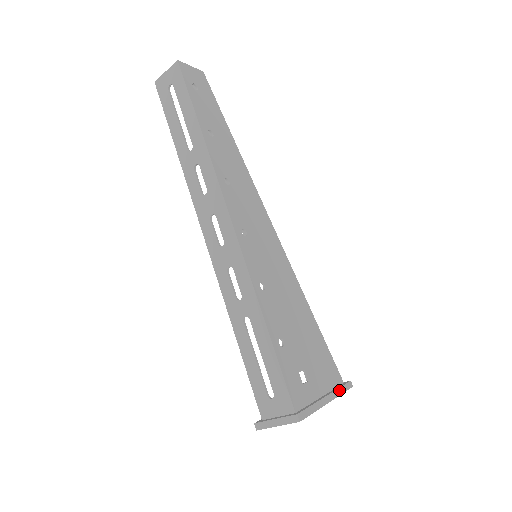
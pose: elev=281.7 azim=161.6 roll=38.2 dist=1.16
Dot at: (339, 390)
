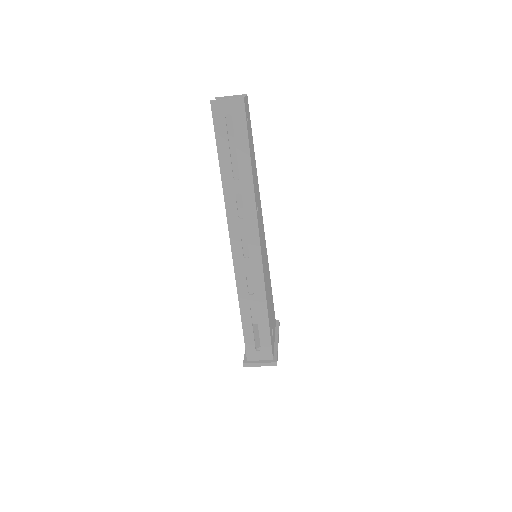
Dot at: occluded
